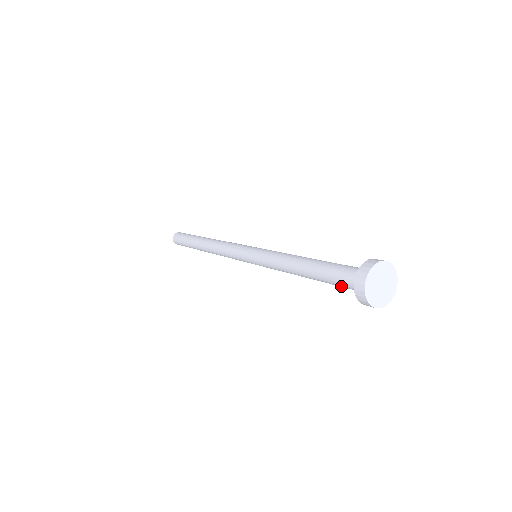
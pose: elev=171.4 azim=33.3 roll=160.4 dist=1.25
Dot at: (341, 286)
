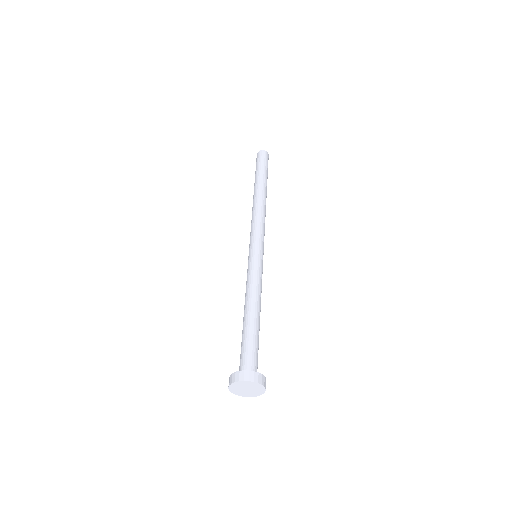
Dot at: occluded
